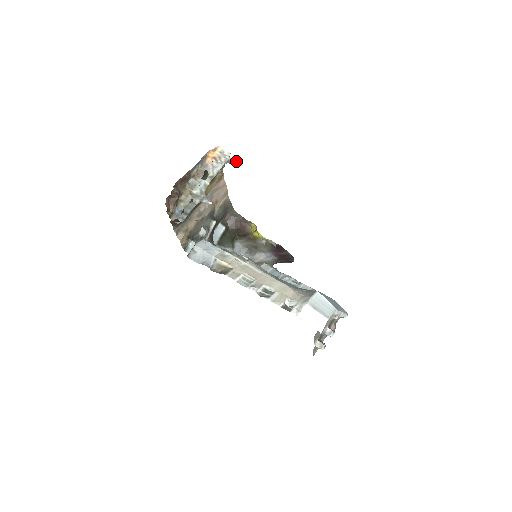
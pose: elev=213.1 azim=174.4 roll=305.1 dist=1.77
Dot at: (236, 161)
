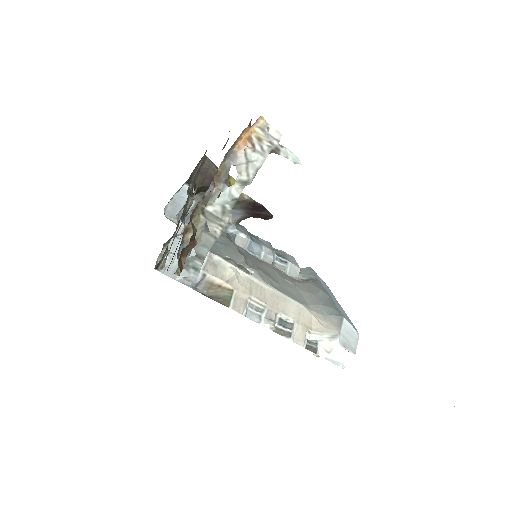
Dot at: (290, 152)
